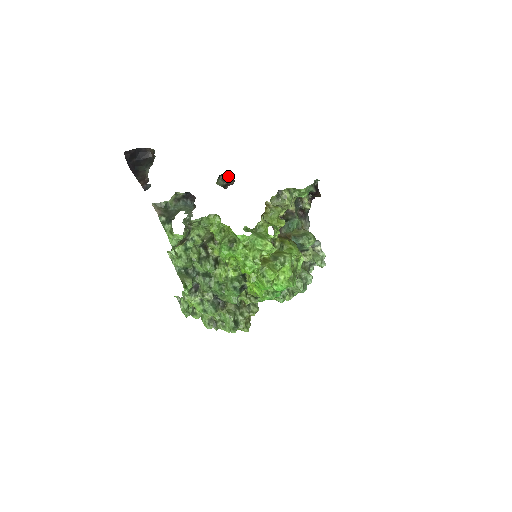
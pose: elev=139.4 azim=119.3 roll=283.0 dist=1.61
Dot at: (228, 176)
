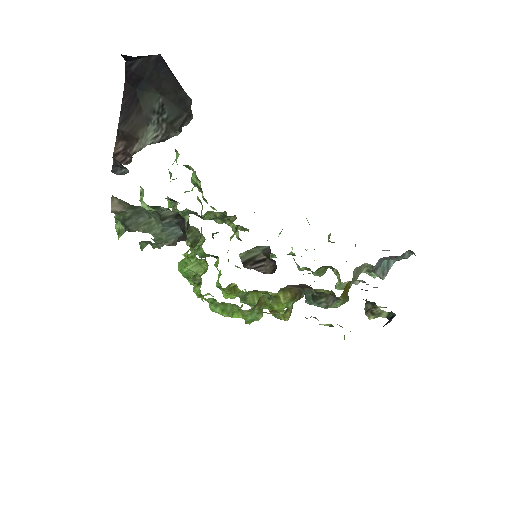
Dot at: (274, 262)
